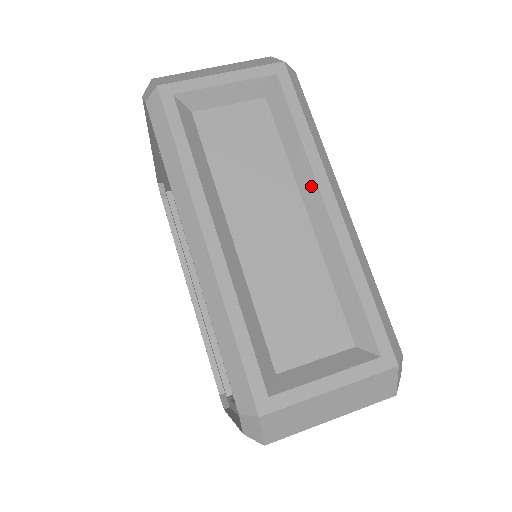
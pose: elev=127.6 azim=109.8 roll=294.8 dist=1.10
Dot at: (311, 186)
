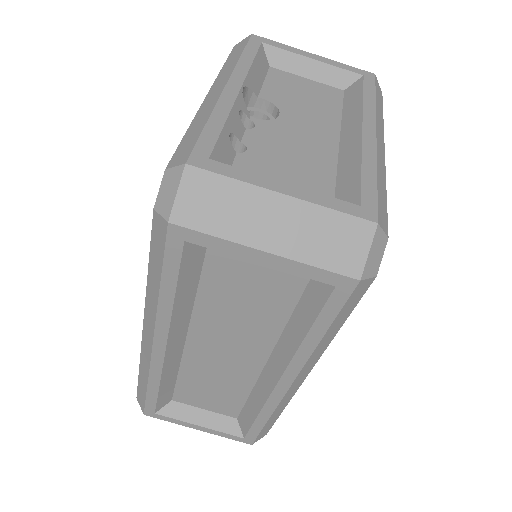
Dot at: (281, 364)
